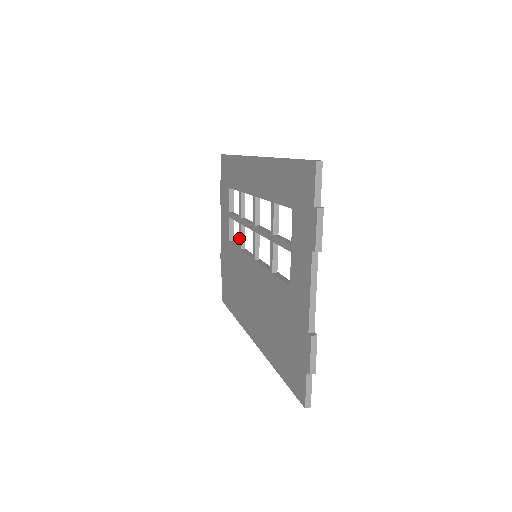
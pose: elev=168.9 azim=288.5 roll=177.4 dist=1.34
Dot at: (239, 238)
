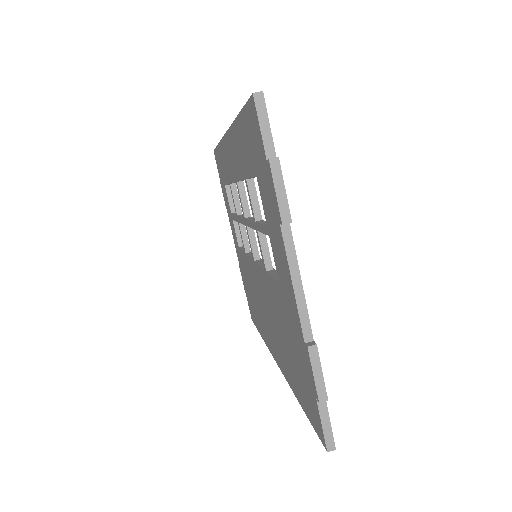
Dot at: (242, 240)
